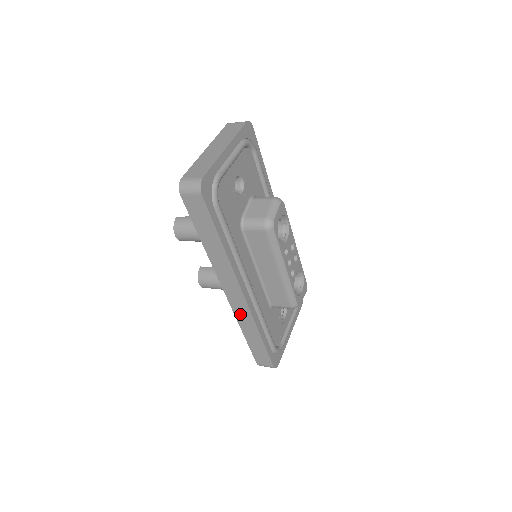
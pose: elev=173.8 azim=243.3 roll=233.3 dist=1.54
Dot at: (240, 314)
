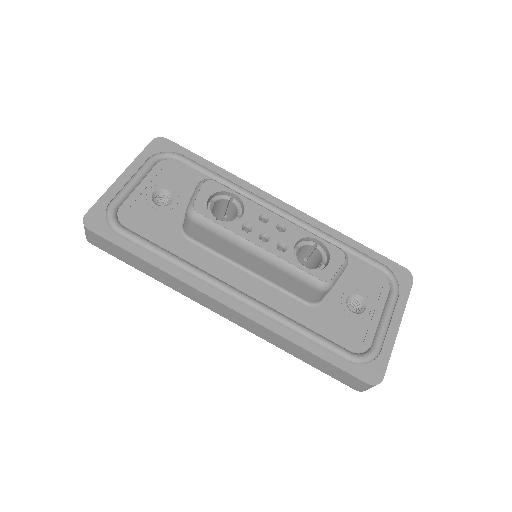
Dot at: (257, 332)
